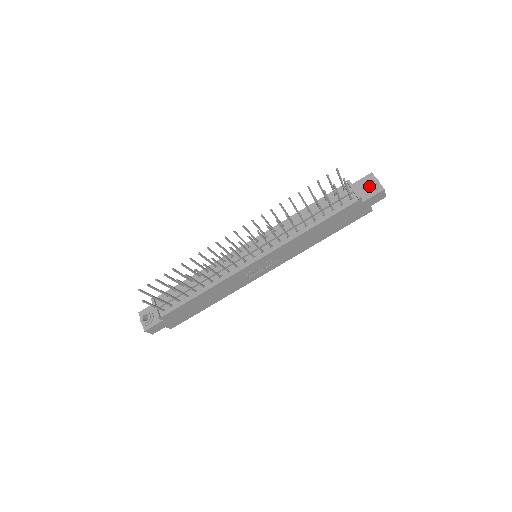
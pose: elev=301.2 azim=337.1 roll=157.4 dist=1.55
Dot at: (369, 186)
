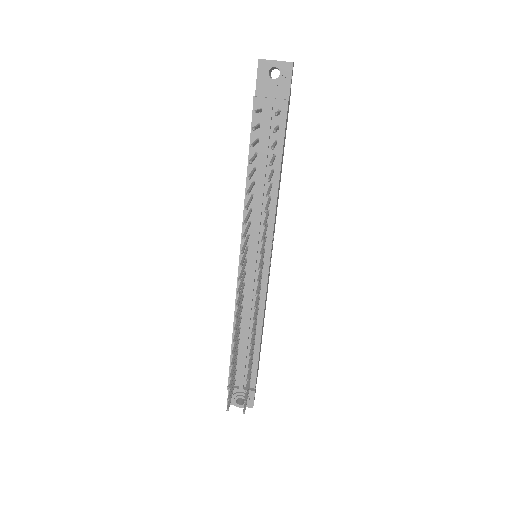
Dot at: (269, 74)
